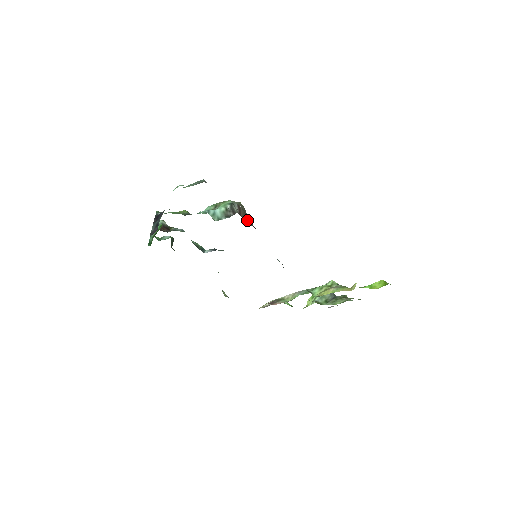
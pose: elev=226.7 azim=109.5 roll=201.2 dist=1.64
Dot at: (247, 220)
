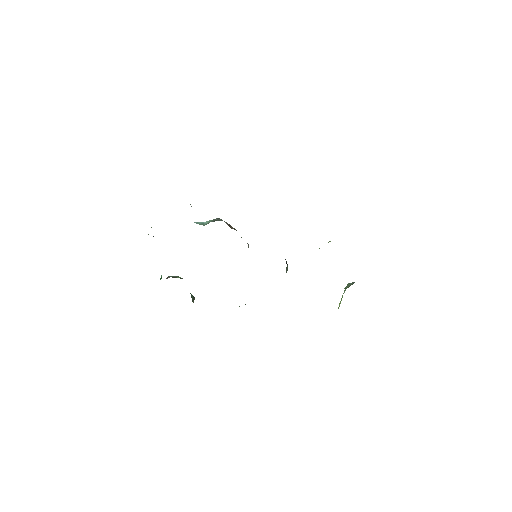
Dot at: occluded
